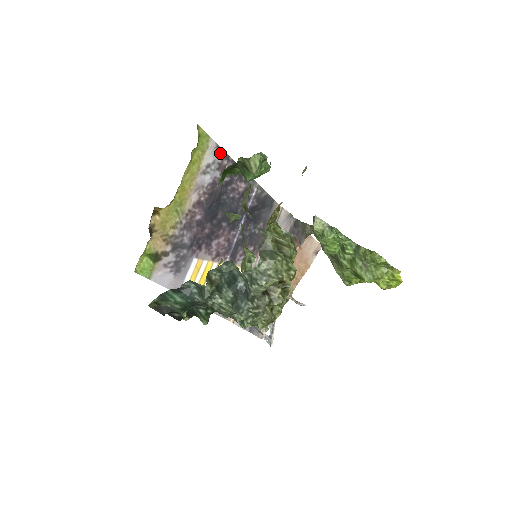
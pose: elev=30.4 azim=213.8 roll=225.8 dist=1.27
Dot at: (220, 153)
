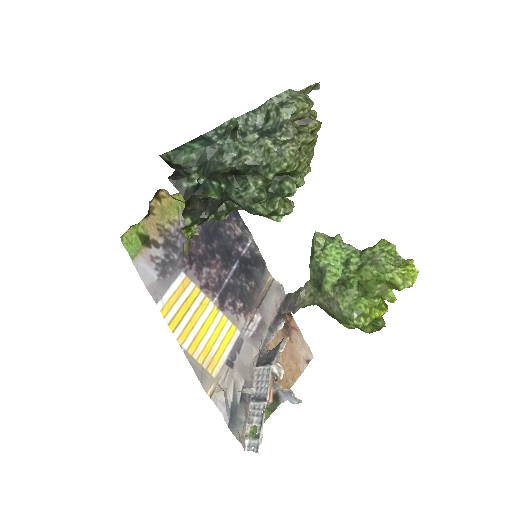
Dot at: occluded
